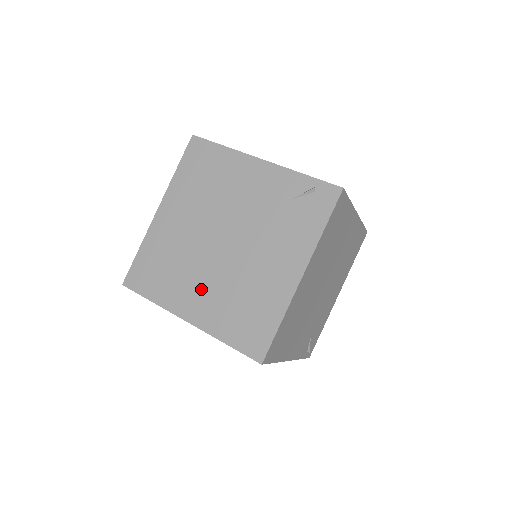
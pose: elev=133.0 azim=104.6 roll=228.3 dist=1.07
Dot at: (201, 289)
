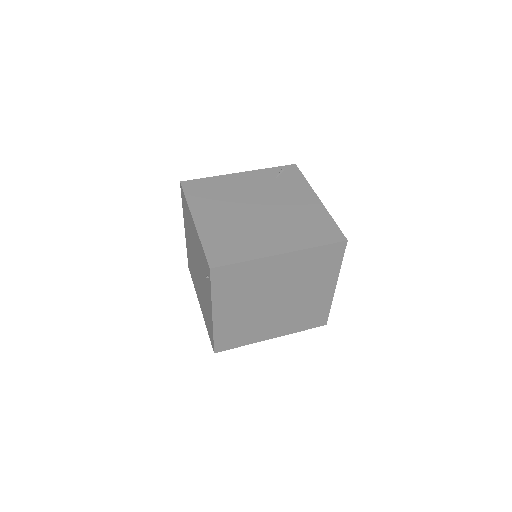
Dot at: (272, 235)
